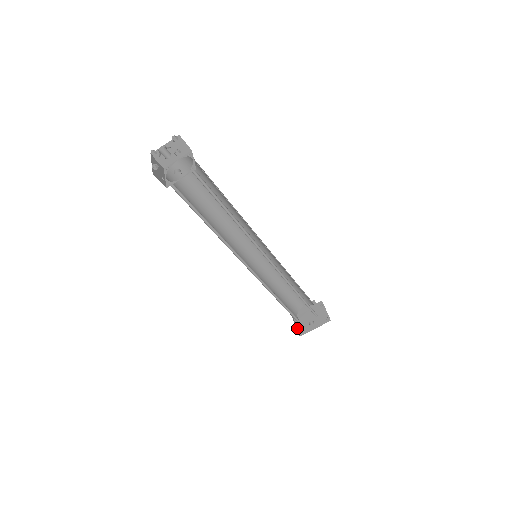
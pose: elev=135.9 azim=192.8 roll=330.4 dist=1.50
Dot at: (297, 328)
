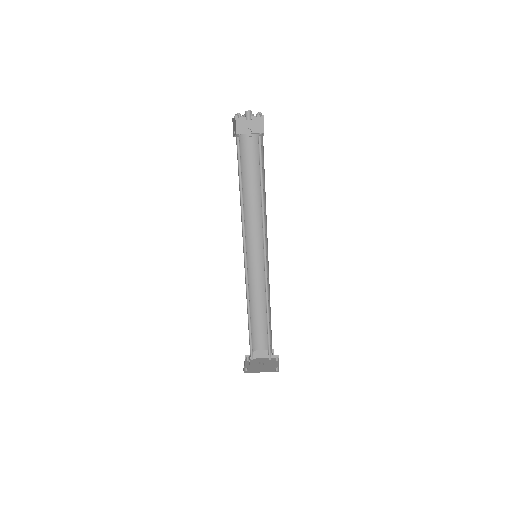
Dot at: (244, 366)
